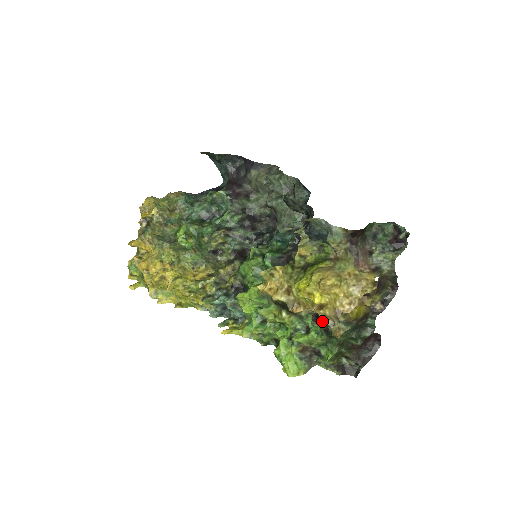
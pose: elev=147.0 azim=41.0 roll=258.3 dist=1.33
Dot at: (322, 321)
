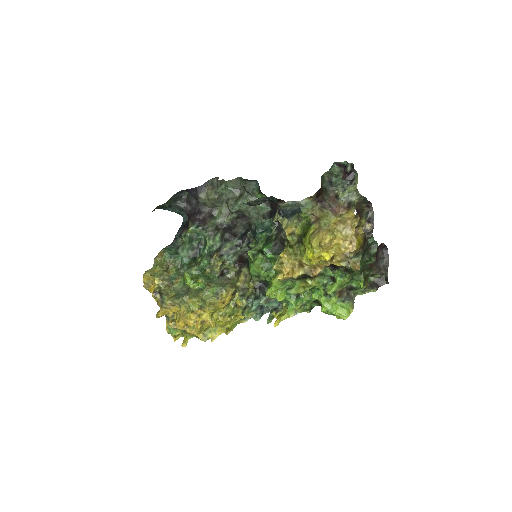
Dot at: (339, 266)
